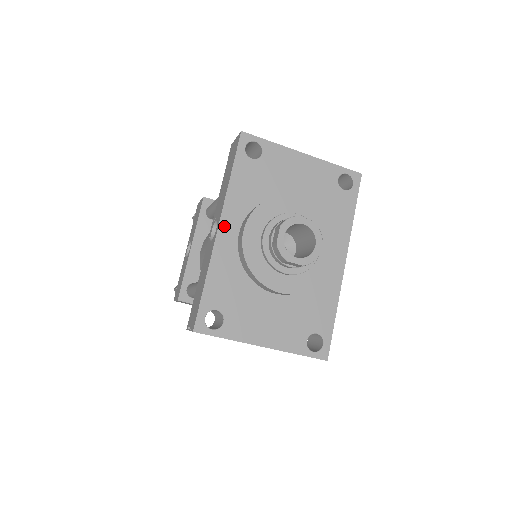
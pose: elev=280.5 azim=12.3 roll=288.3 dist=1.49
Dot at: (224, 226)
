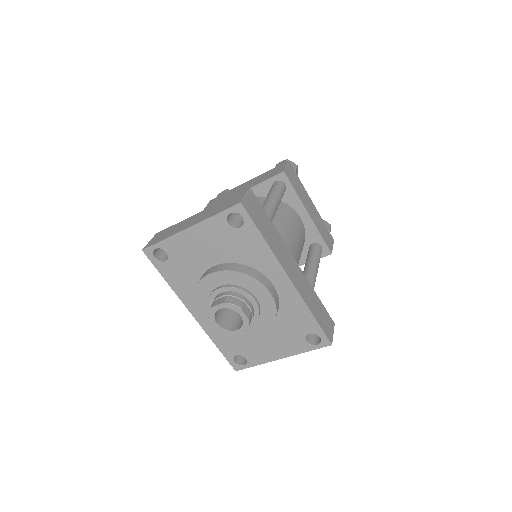
Dot at: (194, 312)
